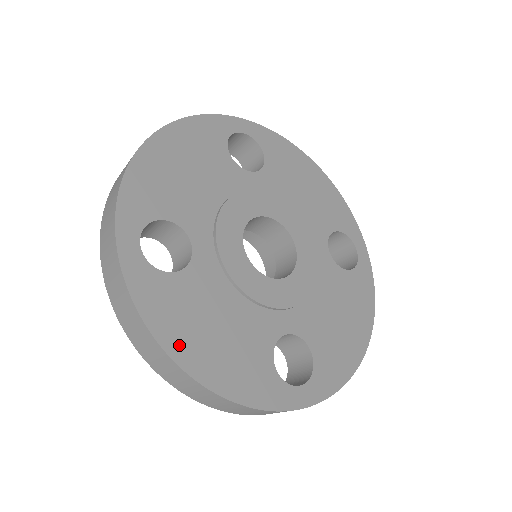
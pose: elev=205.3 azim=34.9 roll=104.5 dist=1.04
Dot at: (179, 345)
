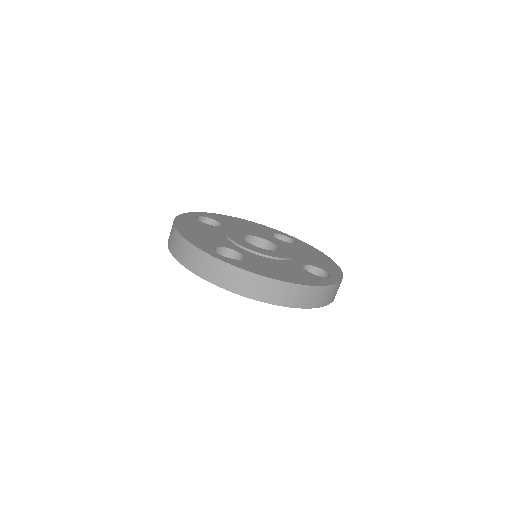
Dot at: (276, 277)
